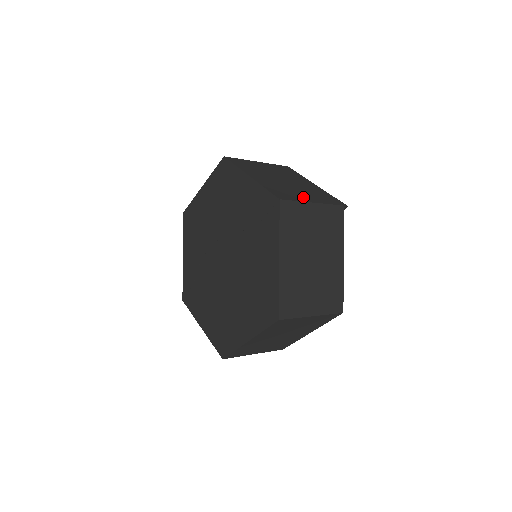
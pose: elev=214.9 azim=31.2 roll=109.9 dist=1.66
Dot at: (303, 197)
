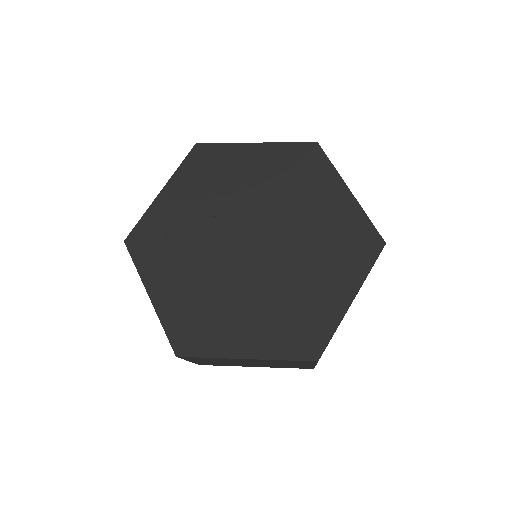
Dot at: occluded
